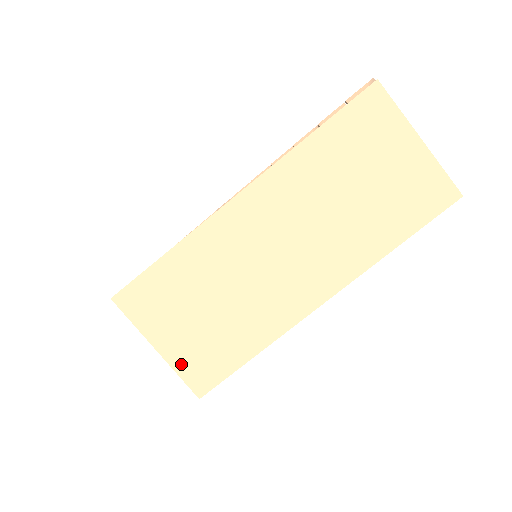
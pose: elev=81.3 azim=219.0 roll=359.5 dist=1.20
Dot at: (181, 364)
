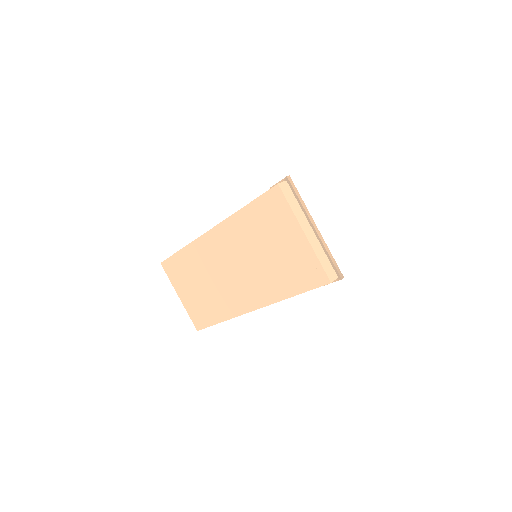
Dot at: (189, 310)
